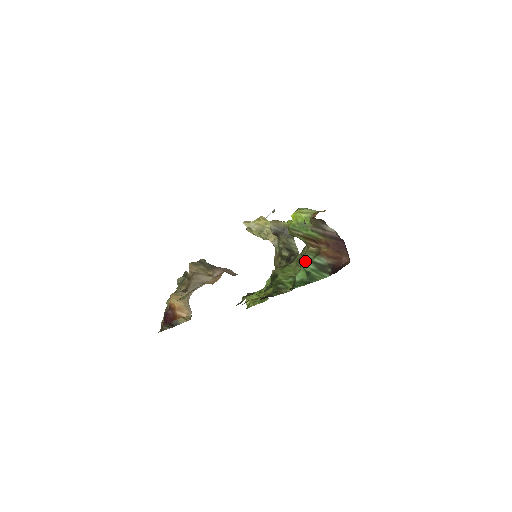
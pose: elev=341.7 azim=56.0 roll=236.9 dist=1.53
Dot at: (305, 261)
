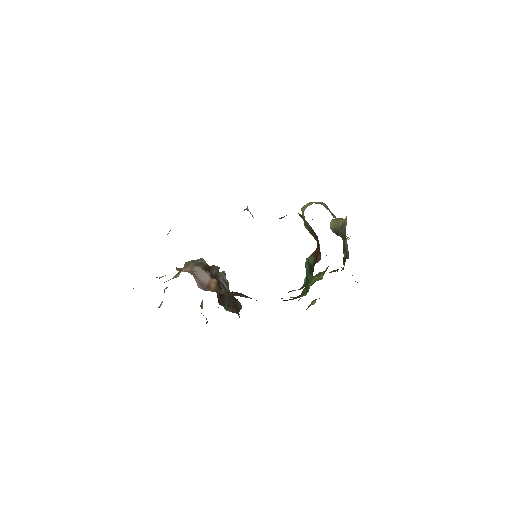
Dot at: (306, 261)
